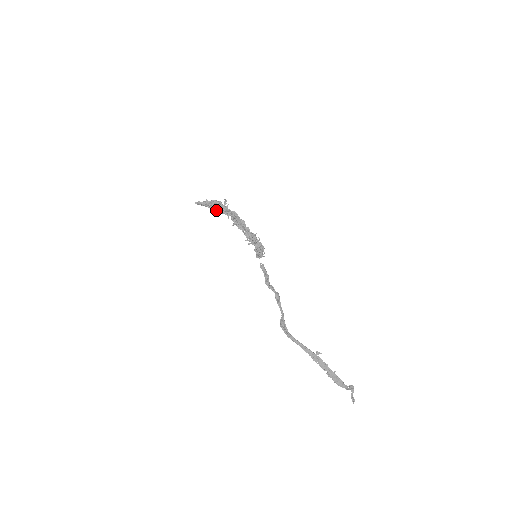
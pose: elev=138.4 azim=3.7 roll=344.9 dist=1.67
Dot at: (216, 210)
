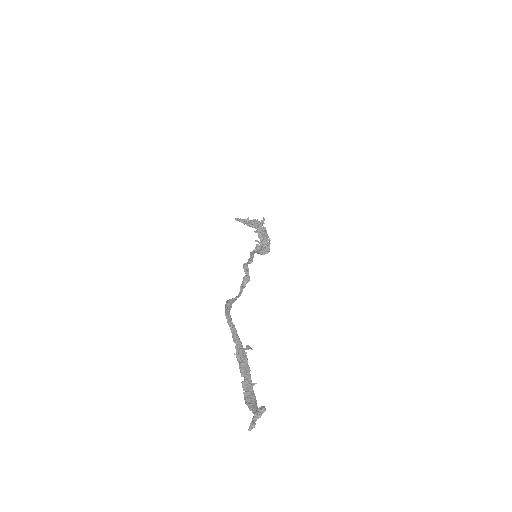
Dot at: (250, 225)
